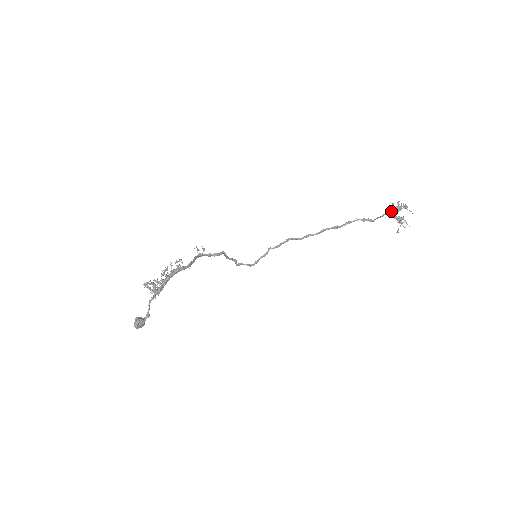
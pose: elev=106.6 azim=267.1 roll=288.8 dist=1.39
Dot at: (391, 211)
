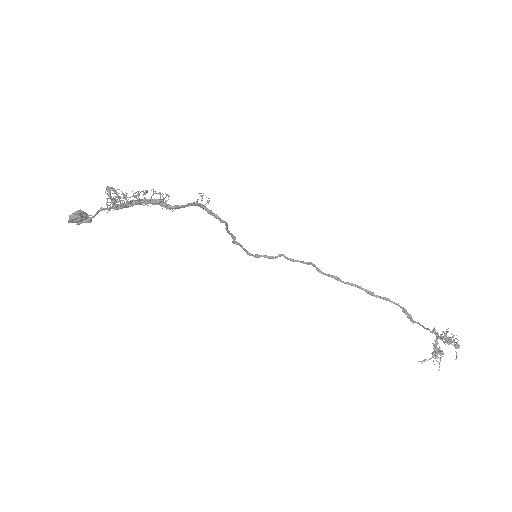
Dot at: (438, 334)
